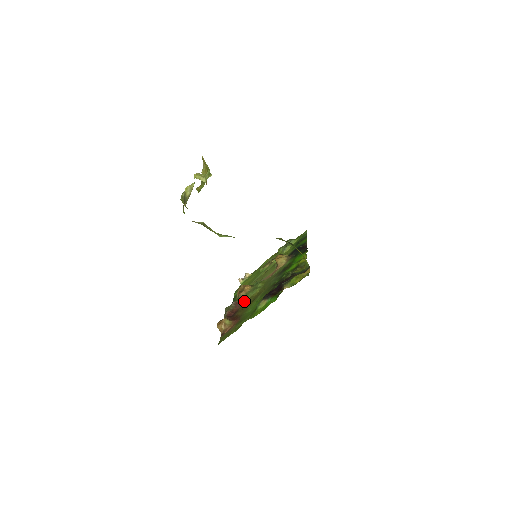
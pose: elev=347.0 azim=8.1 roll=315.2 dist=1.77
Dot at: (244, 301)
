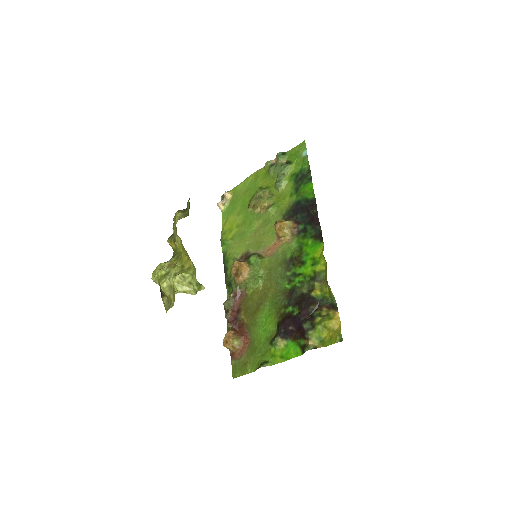
Dot at: (245, 292)
